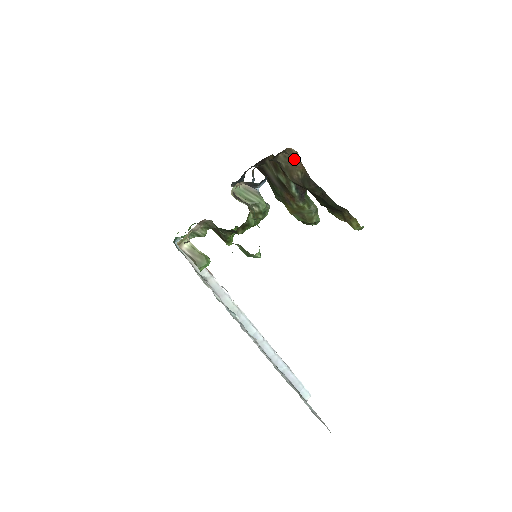
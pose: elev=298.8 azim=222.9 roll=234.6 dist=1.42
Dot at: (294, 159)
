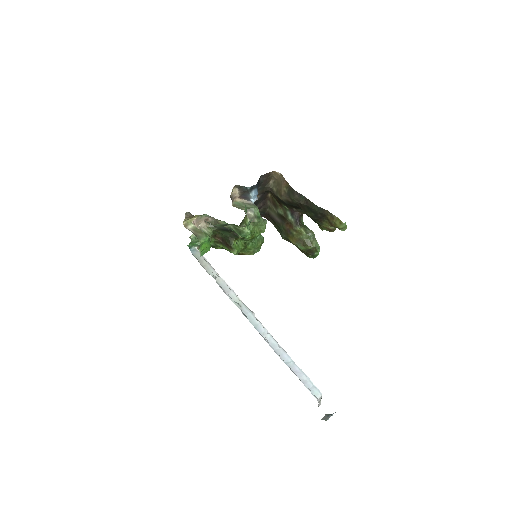
Dot at: (280, 180)
